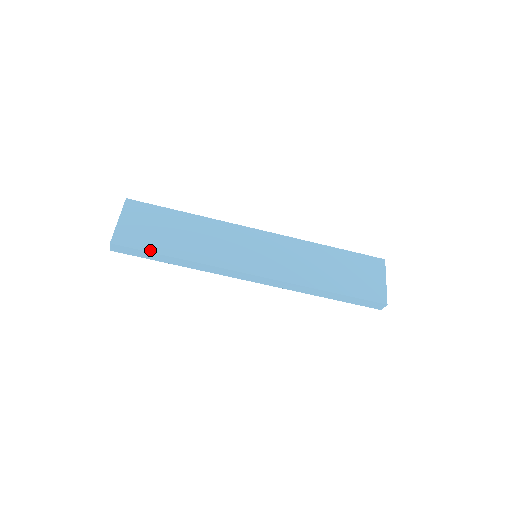
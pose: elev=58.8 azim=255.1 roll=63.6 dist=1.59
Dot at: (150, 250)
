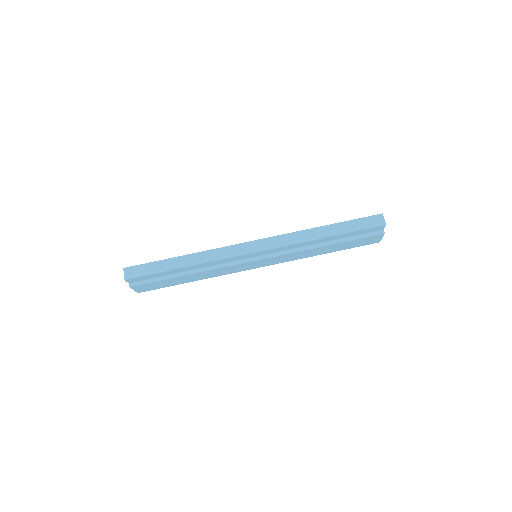
Dot at: (158, 261)
